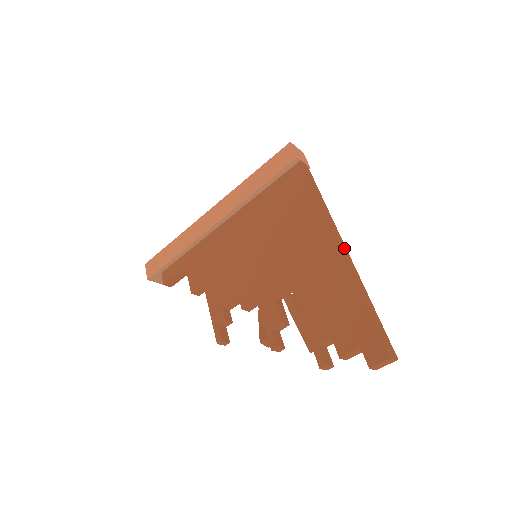
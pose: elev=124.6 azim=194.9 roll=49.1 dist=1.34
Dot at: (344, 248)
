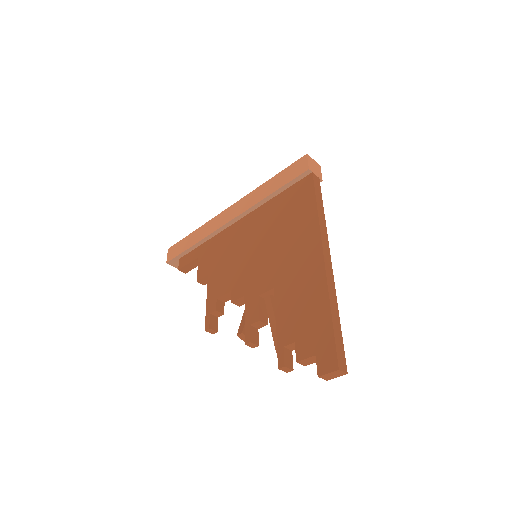
Dot at: (328, 260)
